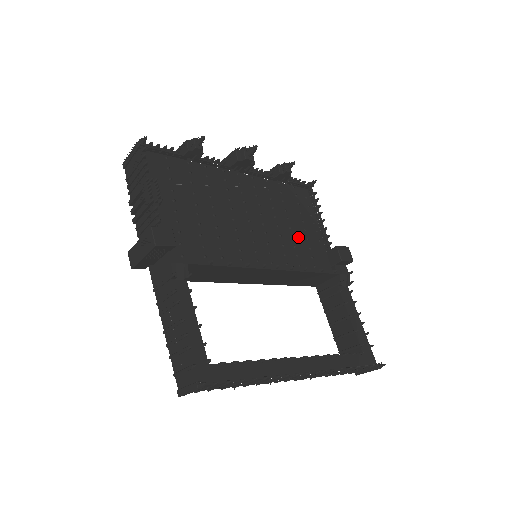
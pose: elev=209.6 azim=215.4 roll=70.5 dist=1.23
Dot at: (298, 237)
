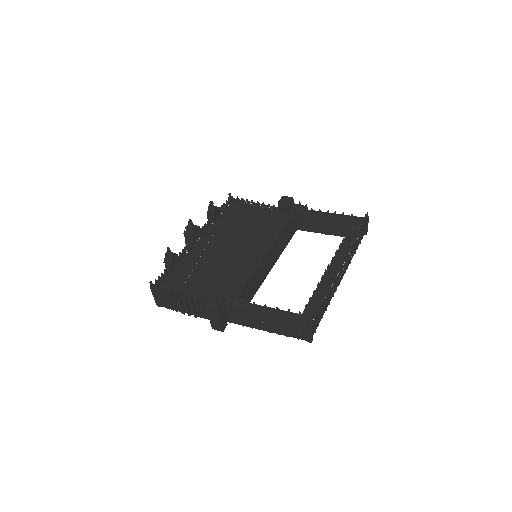
Dot at: (259, 224)
